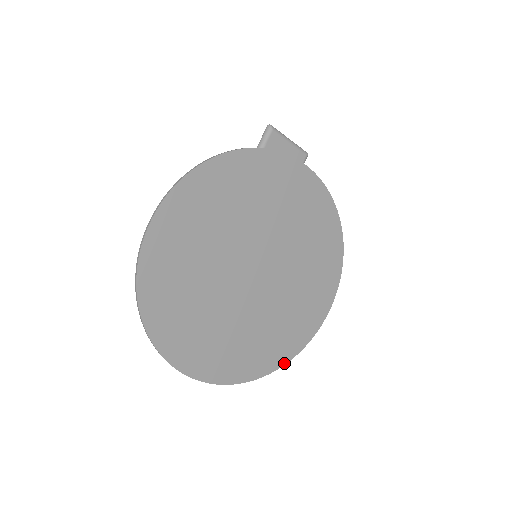
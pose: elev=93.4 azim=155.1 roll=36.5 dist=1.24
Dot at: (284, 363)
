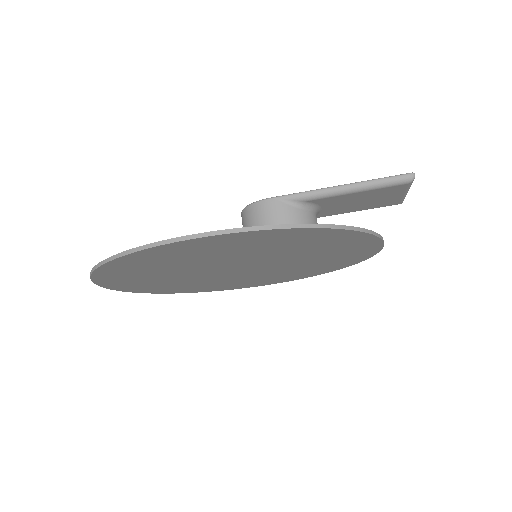
Dot at: (188, 292)
